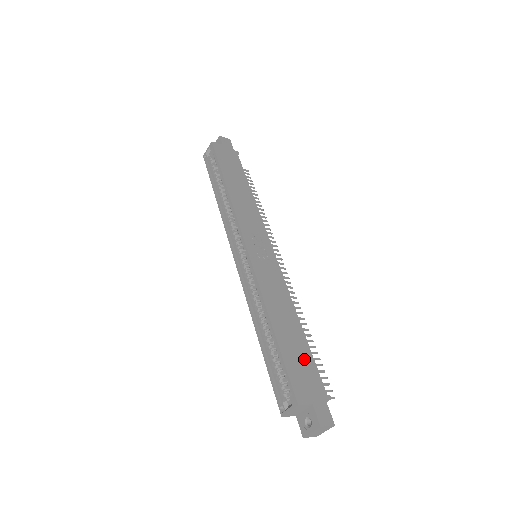
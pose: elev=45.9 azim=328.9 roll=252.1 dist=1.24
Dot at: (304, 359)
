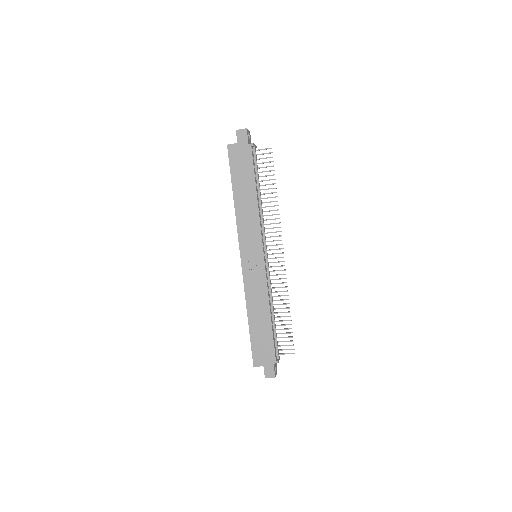
Dot at: (266, 340)
